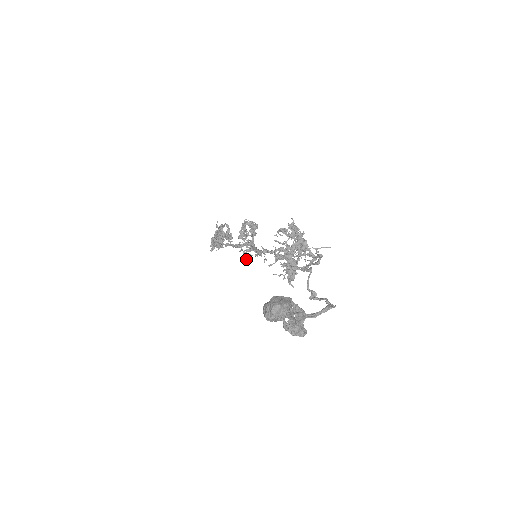
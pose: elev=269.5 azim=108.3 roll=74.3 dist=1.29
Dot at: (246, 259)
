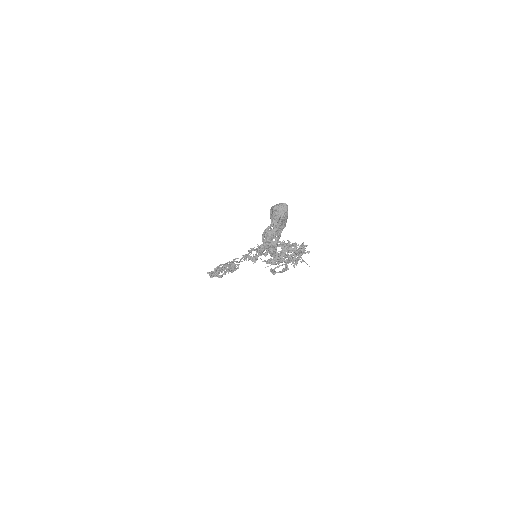
Dot at: (247, 256)
